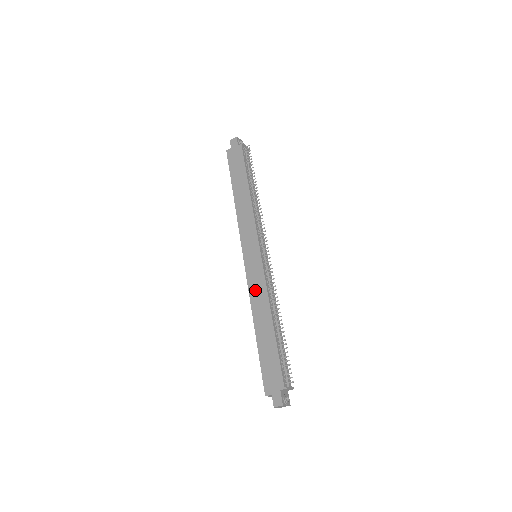
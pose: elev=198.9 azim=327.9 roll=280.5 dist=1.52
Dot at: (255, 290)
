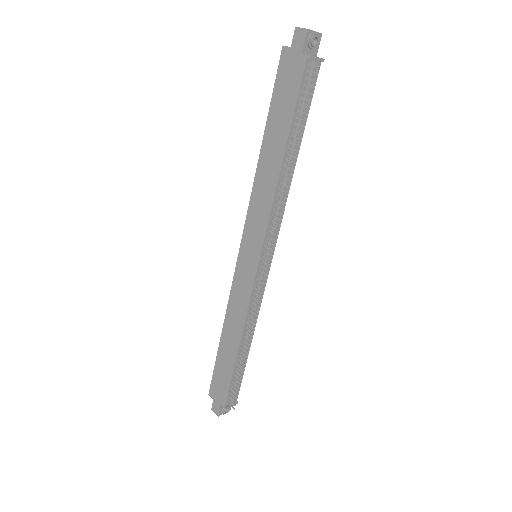
Dot at: (236, 300)
